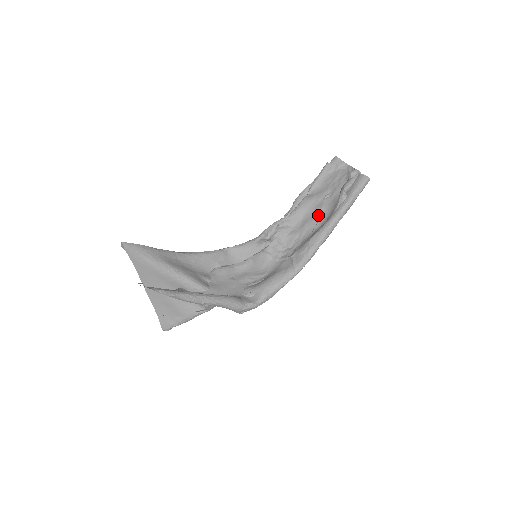
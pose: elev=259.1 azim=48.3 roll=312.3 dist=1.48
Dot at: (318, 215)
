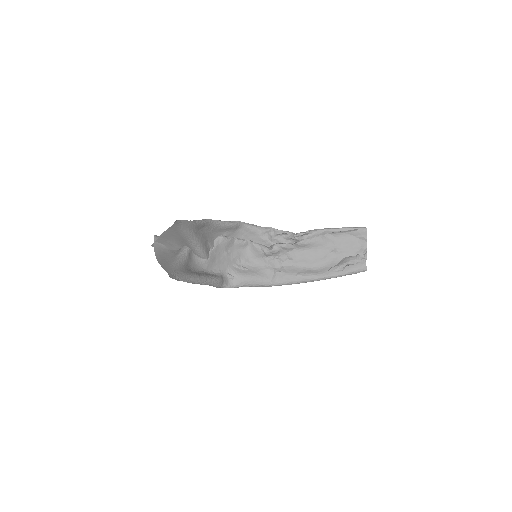
Dot at: (317, 259)
